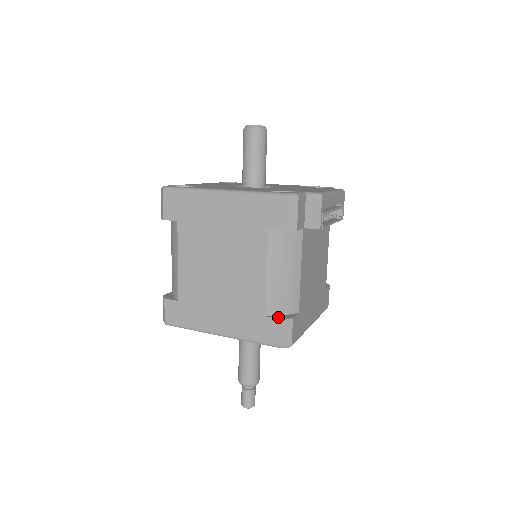
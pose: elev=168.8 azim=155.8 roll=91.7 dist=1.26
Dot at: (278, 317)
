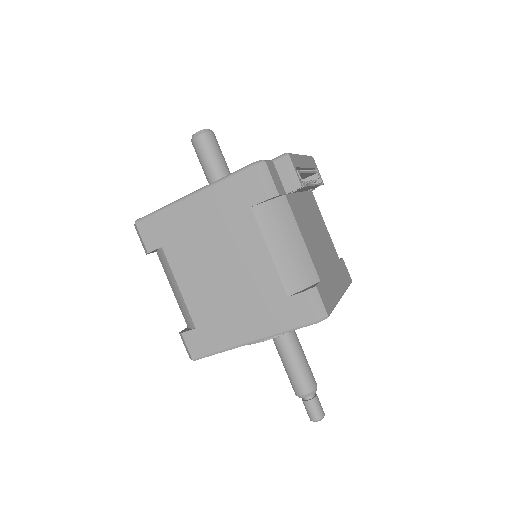
Dot at: (300, 292)
